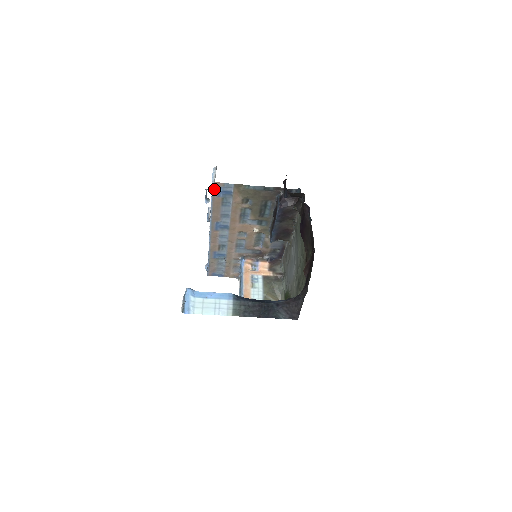
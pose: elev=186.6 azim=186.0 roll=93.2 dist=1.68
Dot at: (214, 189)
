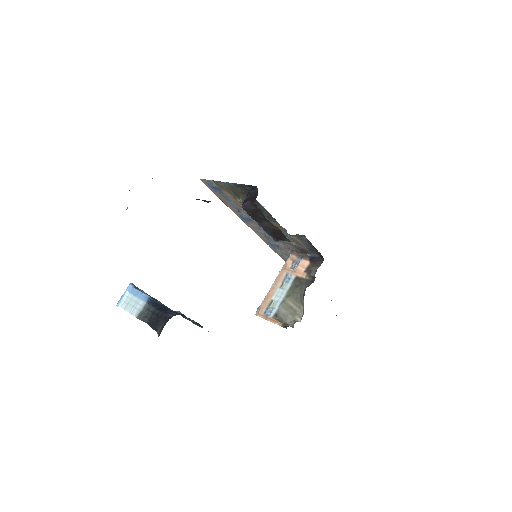
Dot at: (206, 185)
